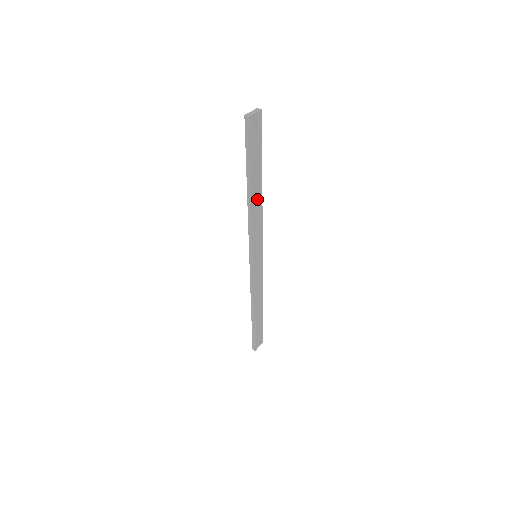
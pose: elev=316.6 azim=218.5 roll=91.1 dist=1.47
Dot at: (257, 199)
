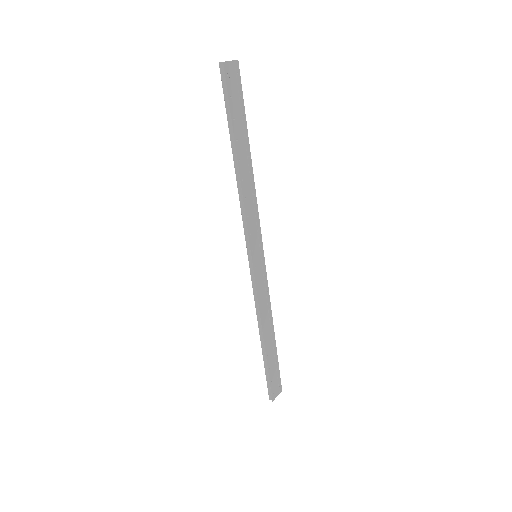
Dot at: (247, 175)
